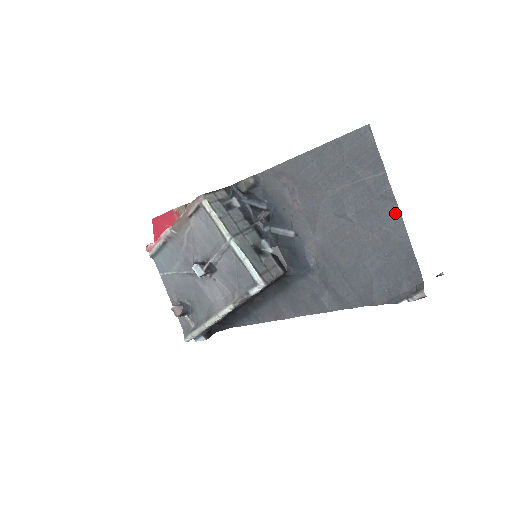
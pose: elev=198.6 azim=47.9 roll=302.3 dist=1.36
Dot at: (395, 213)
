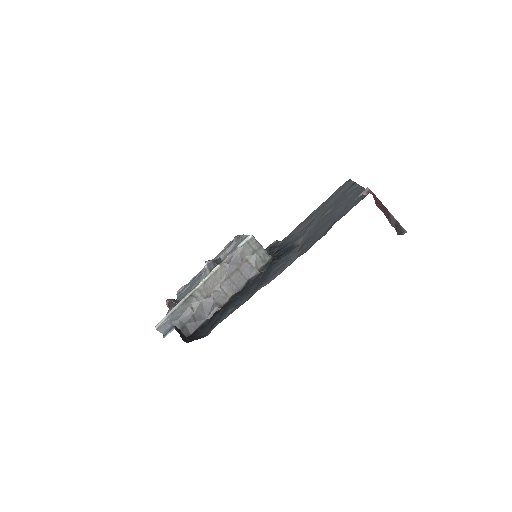
Dot at: (357, 188)
